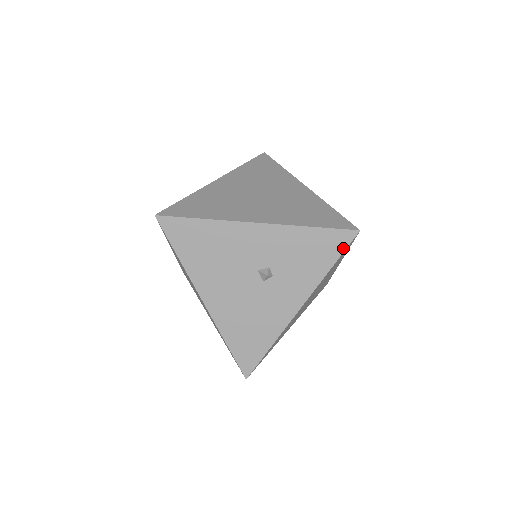
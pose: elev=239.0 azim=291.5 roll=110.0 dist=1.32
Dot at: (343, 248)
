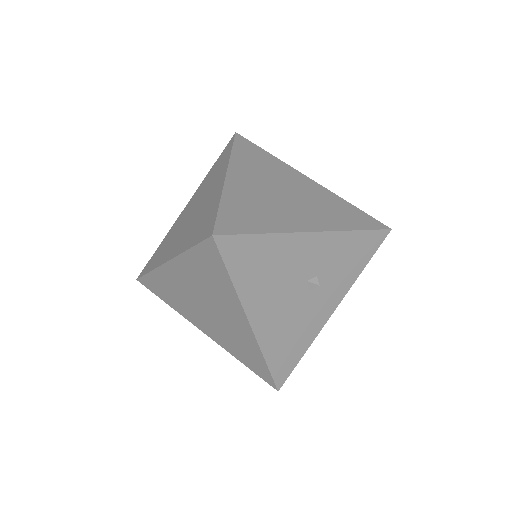
Dot at: (377, 247)
